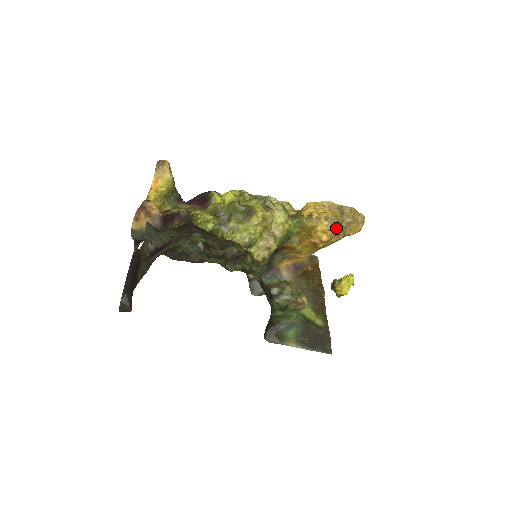
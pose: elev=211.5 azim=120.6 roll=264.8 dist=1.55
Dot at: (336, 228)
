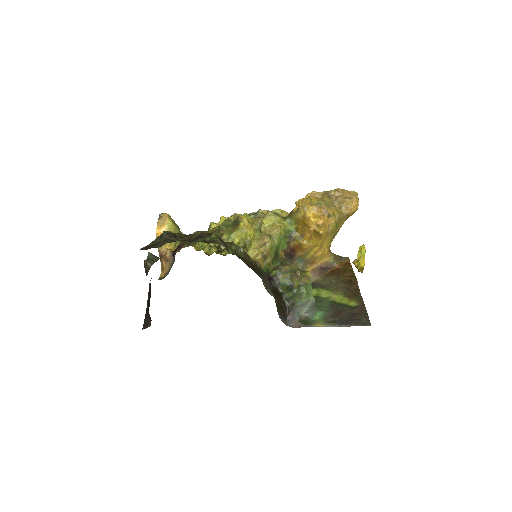
Dot at: (326, 209)
